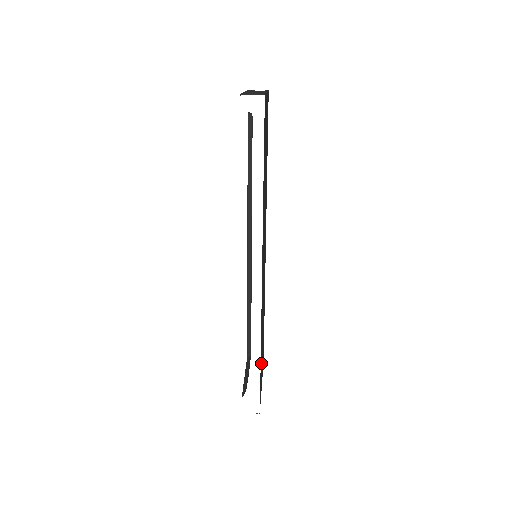
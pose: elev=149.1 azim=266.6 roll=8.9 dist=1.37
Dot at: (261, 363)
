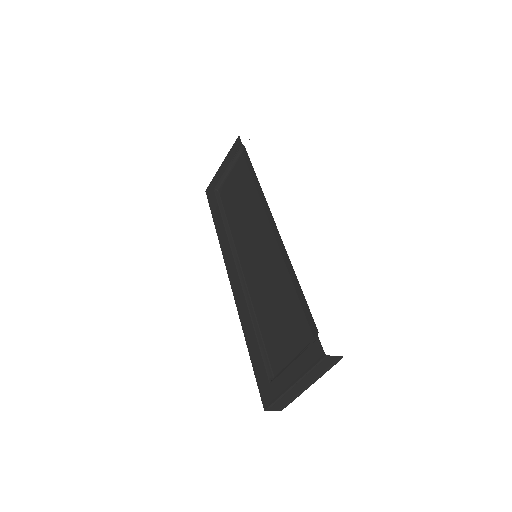
Dot at: occluded
